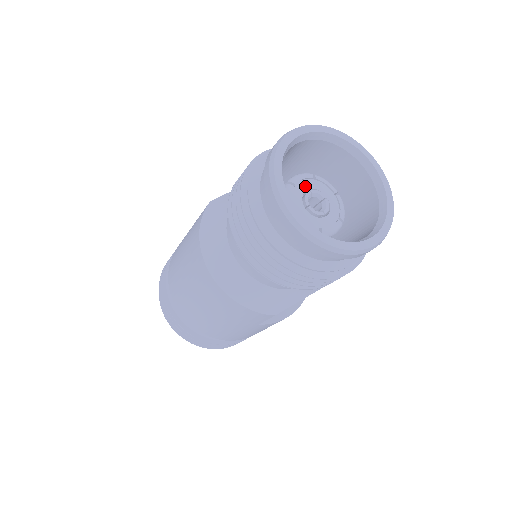
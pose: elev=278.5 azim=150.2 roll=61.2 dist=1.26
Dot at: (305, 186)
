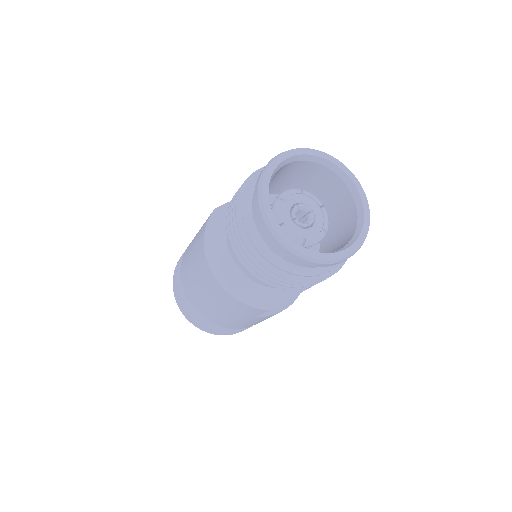
Dot at: (293, 201)
